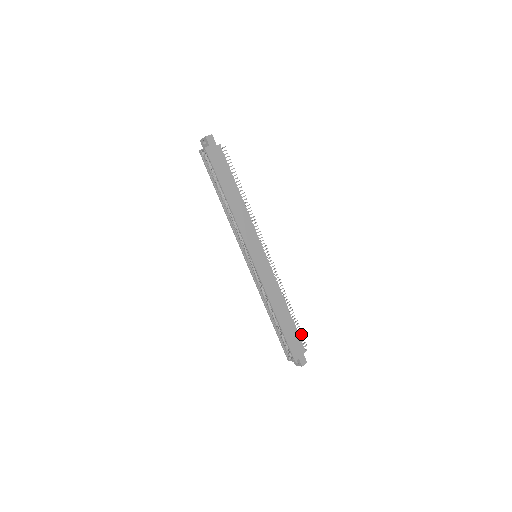
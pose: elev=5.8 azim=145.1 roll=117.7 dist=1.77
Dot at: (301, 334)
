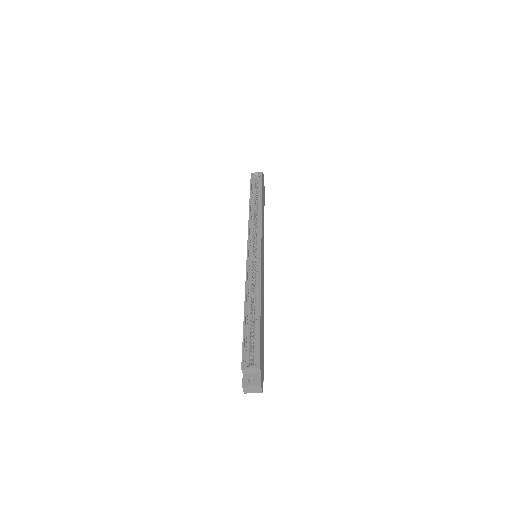
Dot at: occluded
